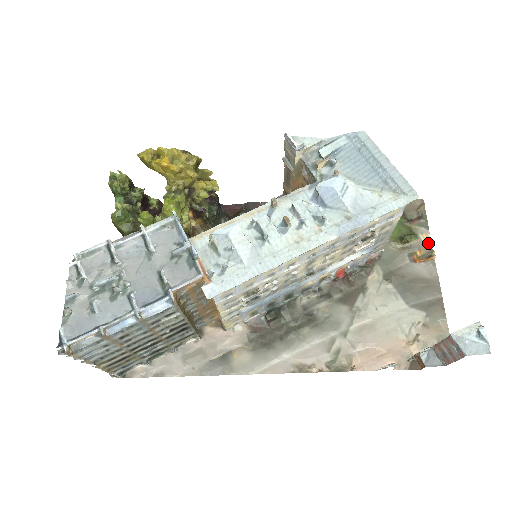
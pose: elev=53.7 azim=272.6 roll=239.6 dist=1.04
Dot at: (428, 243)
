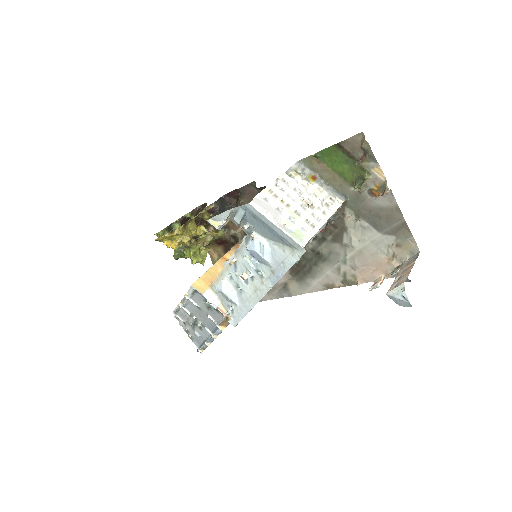
Dot at: (381, 175)
